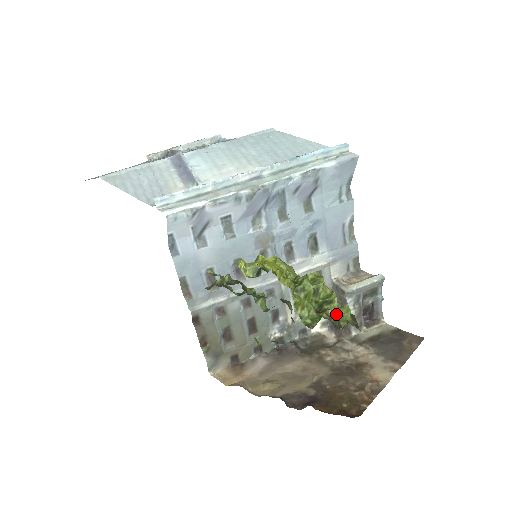
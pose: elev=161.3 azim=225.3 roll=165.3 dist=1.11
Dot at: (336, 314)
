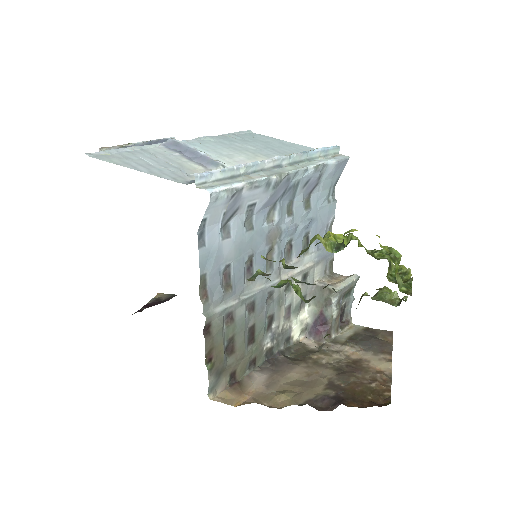
Dot at: (383, 295)
